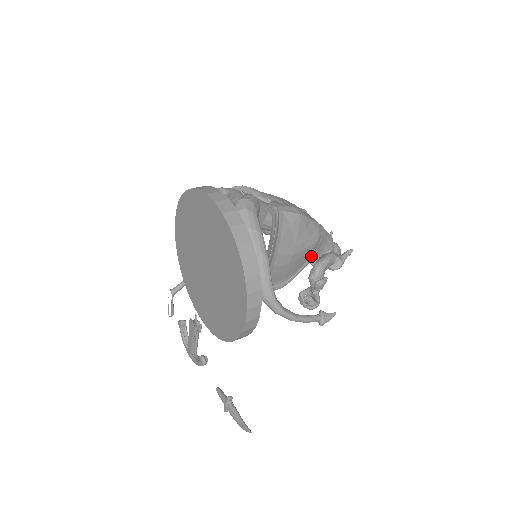
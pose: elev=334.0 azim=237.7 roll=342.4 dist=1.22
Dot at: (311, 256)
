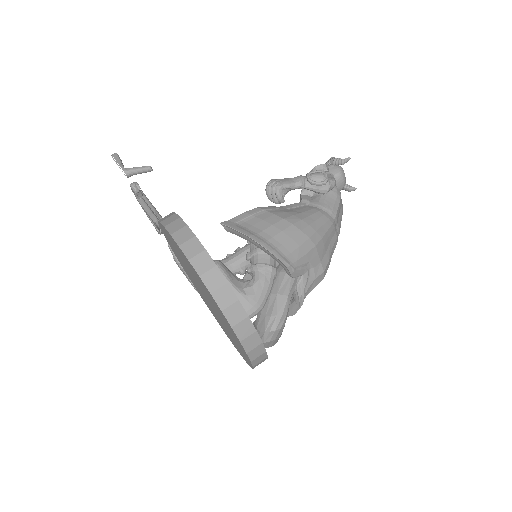
Dot at: occluded
